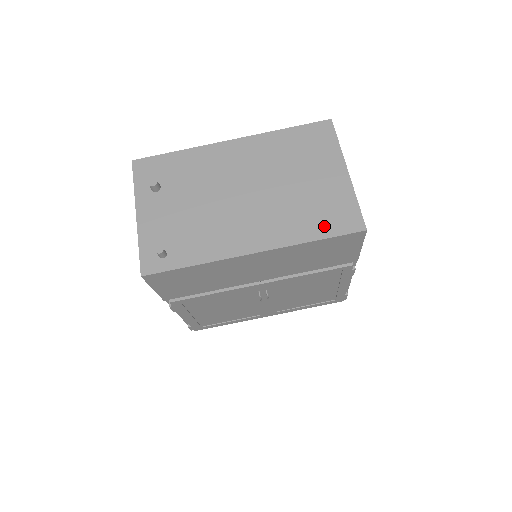
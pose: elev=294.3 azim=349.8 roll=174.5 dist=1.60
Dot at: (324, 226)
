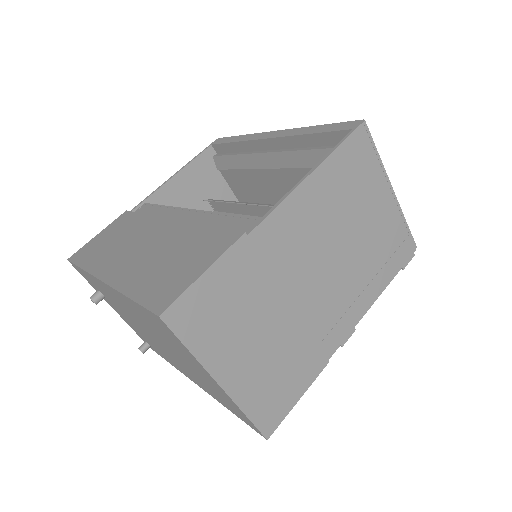
Dot at: (230, 408)
